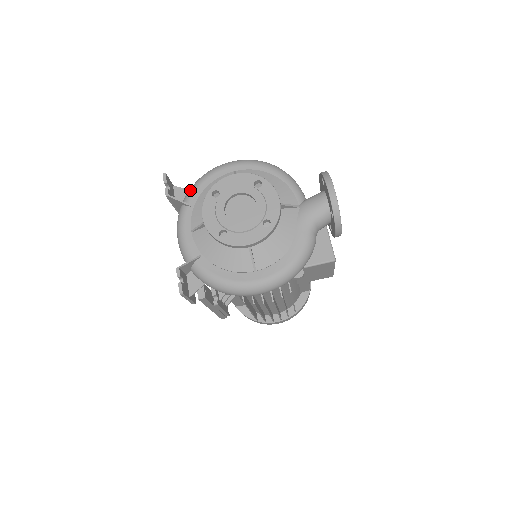
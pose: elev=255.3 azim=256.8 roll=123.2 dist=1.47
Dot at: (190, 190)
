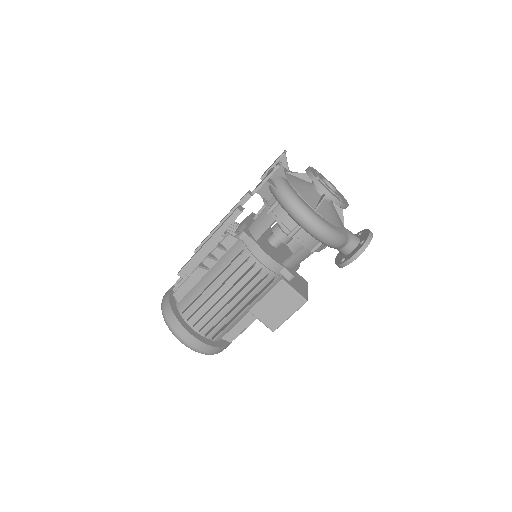
Dot at: occluded
